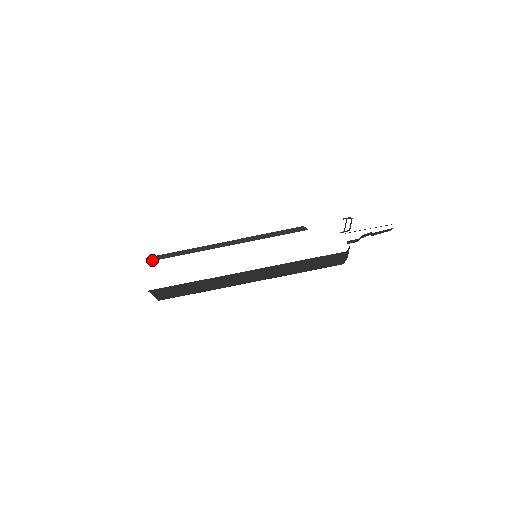
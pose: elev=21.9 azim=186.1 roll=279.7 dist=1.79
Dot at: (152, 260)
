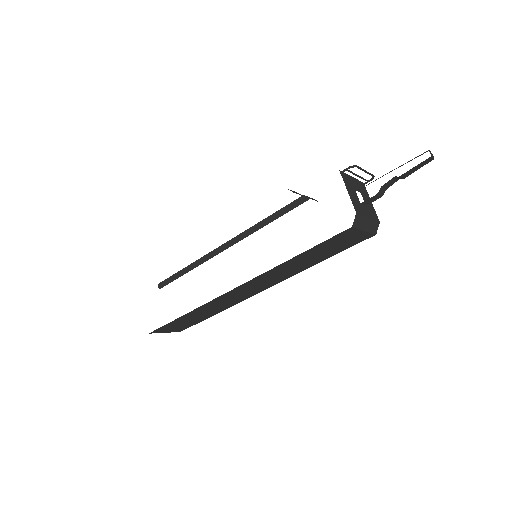
Dot at: (159, 288)
